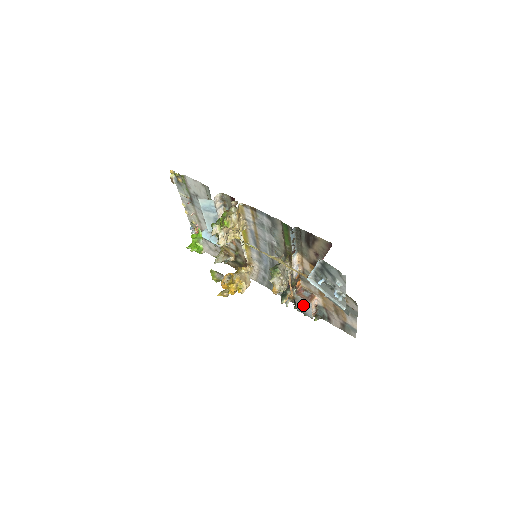
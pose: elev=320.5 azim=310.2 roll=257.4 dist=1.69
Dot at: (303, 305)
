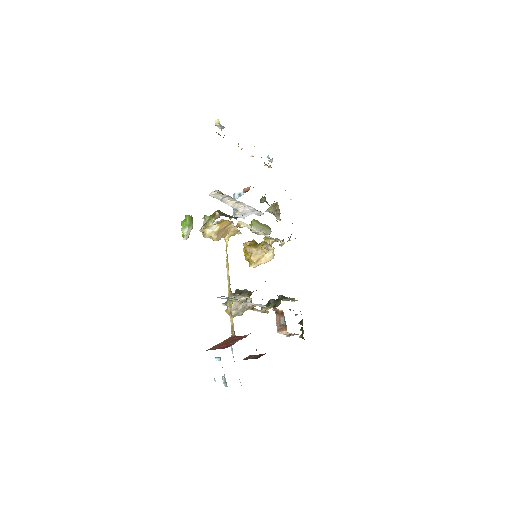
Dot at: occluded
